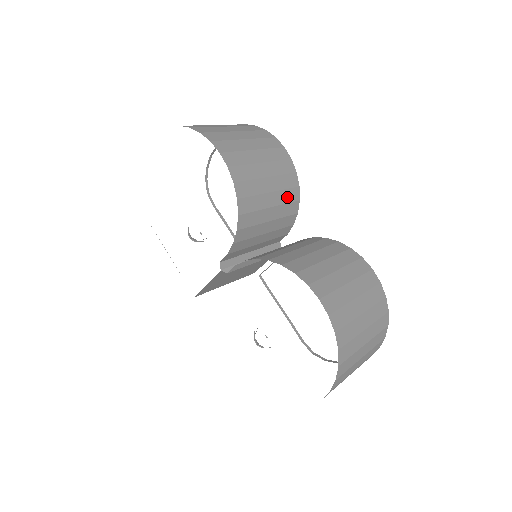
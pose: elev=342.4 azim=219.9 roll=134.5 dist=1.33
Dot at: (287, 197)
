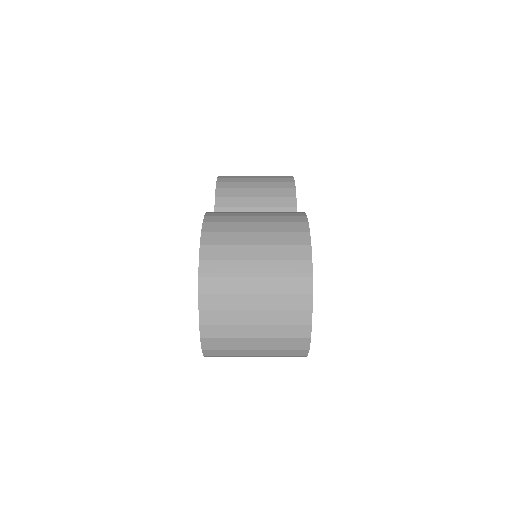
Dot at: (278, 203)
